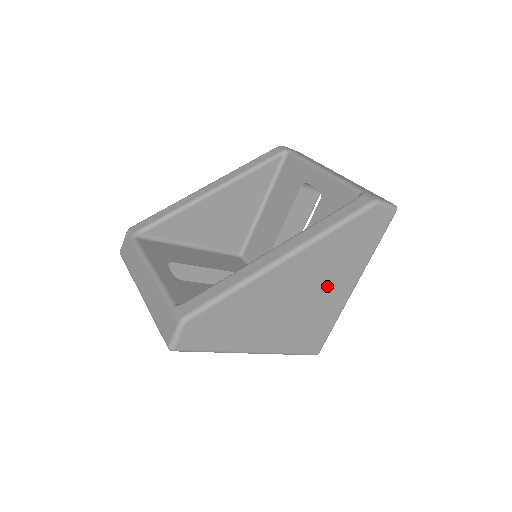
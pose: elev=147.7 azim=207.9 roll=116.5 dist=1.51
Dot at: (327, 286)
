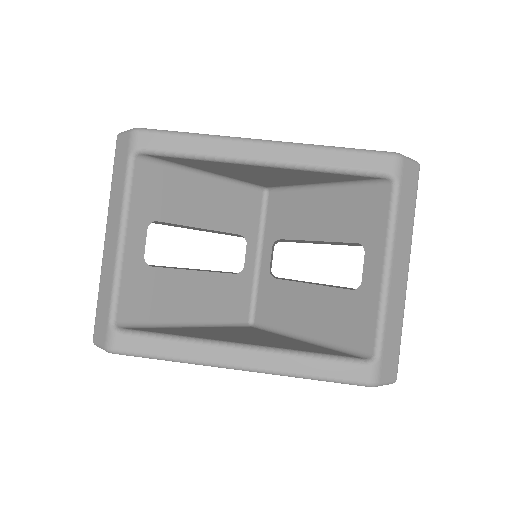
Dot at: occluded
